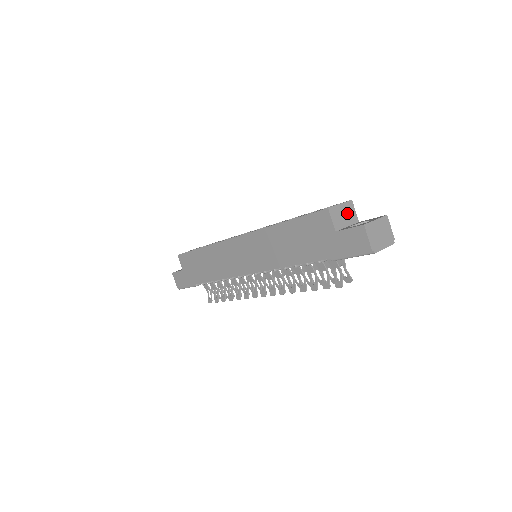
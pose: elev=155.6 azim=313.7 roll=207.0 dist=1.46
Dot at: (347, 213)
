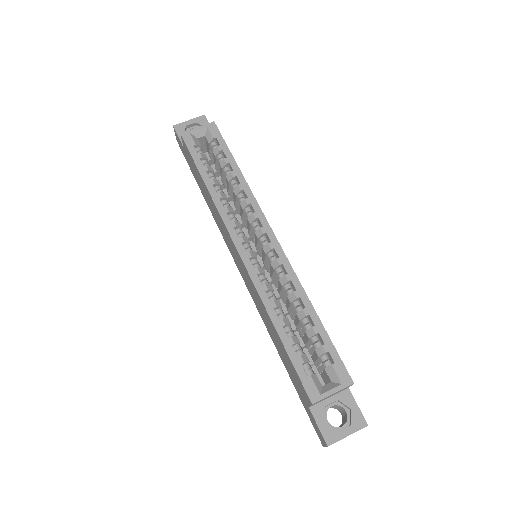
Dot at: (337, 392)
